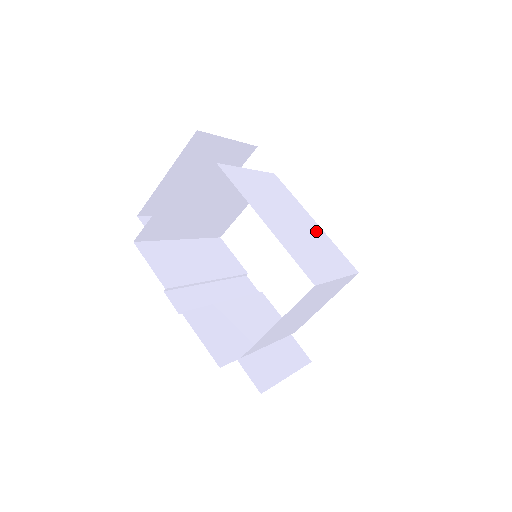
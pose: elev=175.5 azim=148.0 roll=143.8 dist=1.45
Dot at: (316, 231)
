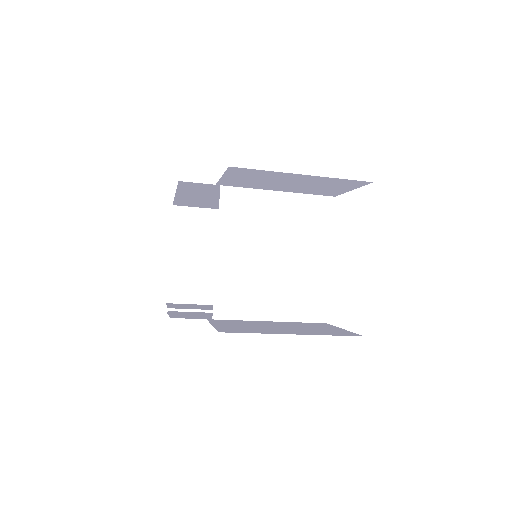
Dot at: occluded
